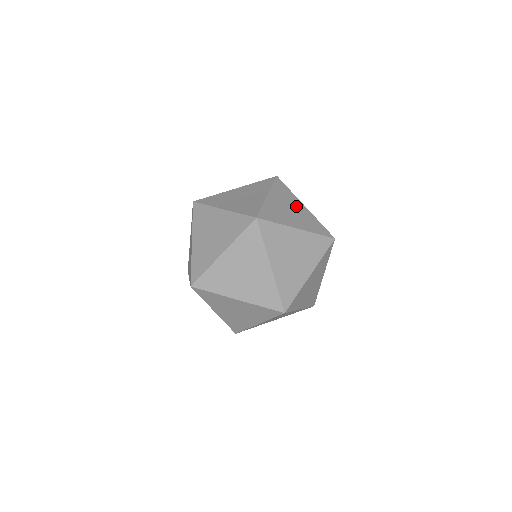
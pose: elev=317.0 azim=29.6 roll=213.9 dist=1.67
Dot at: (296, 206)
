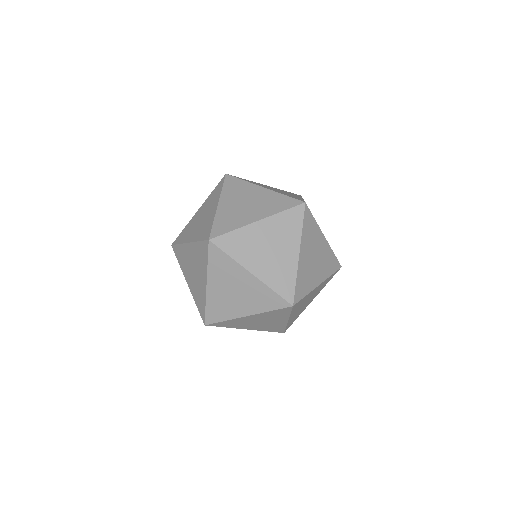
Dot at: occluded
